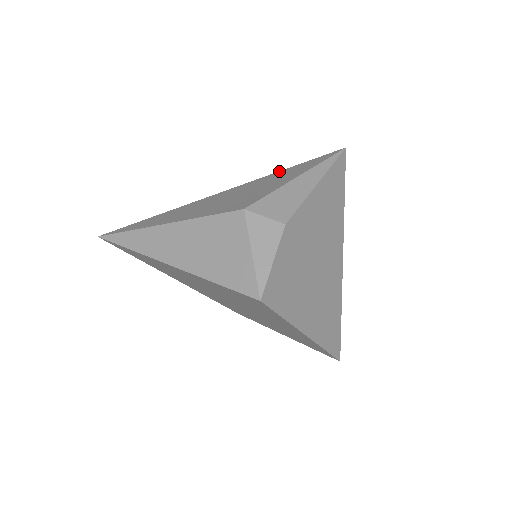
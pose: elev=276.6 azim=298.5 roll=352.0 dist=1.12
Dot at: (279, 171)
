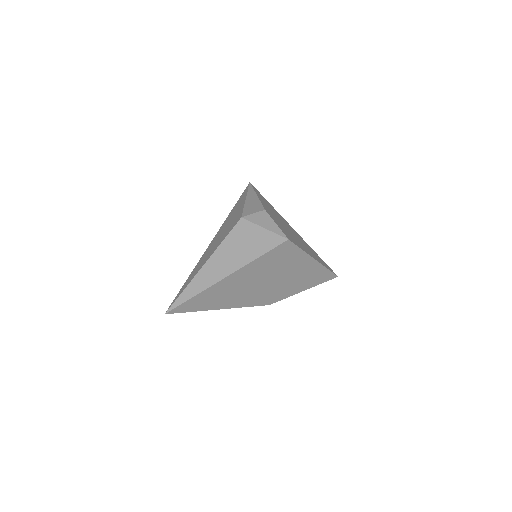
Dot at: (230, 212)
